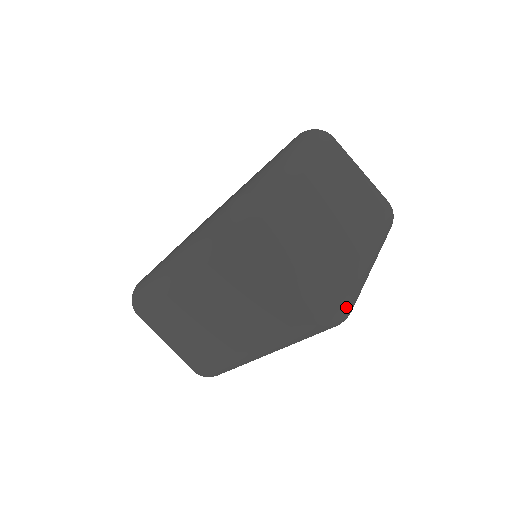
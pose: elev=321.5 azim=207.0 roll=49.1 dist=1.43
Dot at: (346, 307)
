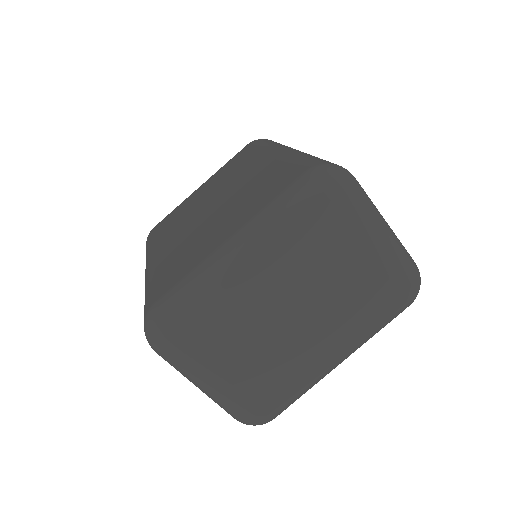
Dot at: (260, 424)
